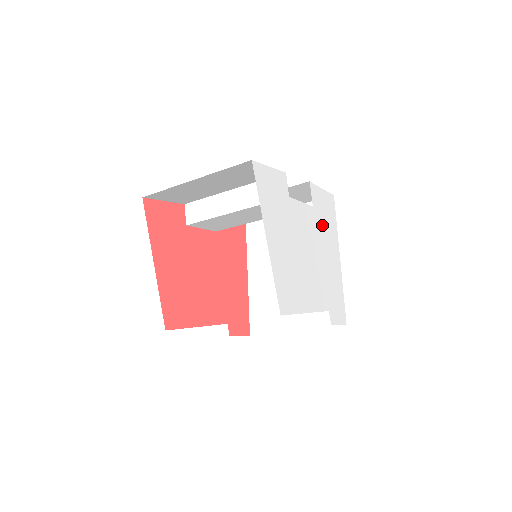
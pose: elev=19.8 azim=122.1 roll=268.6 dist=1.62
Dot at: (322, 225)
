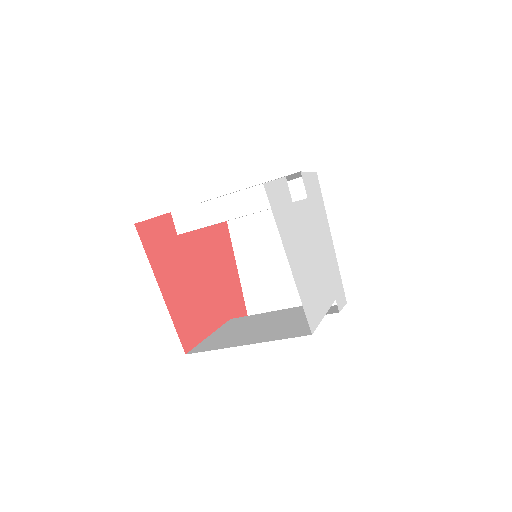
Dot at: (316, 213)
